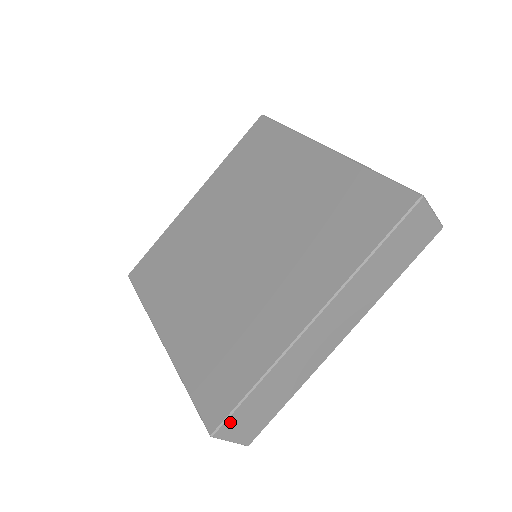
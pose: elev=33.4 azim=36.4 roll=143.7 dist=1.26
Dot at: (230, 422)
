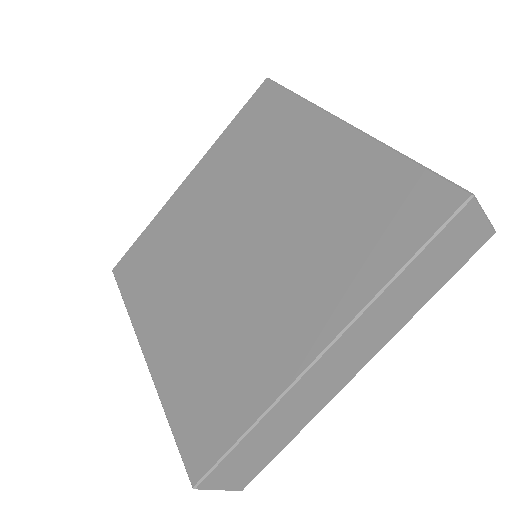
Dot at: (217, 472)
